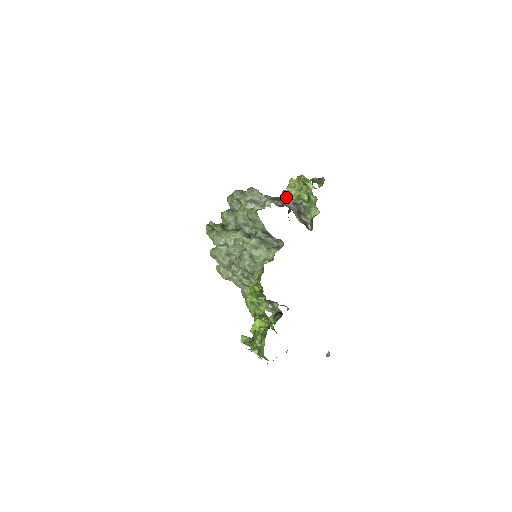
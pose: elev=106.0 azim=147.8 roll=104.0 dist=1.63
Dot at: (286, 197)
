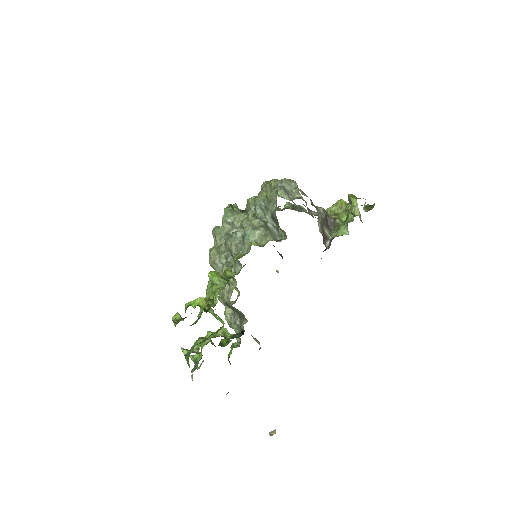
Dot at: occluded
